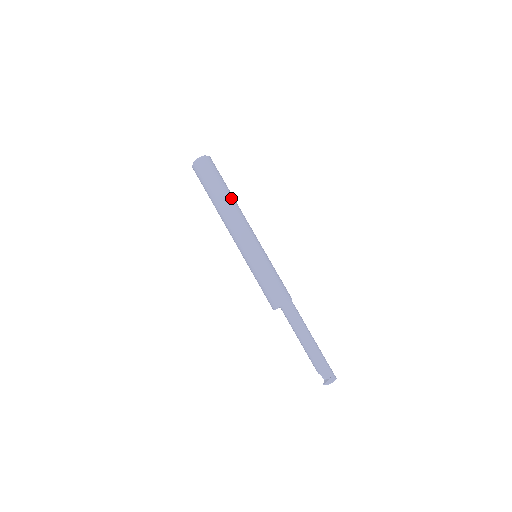
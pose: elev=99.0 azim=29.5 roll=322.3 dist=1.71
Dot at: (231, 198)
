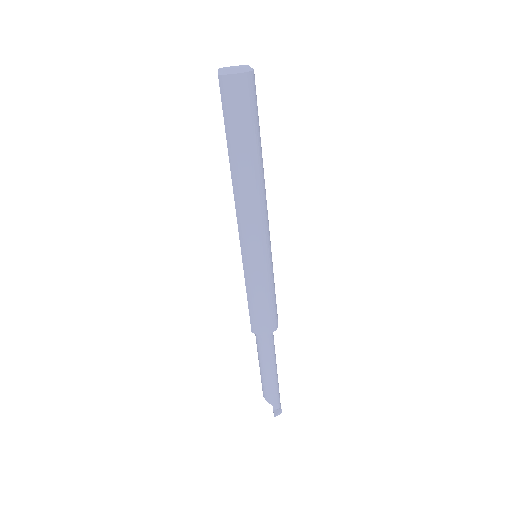
Dot at: (262, 161)
